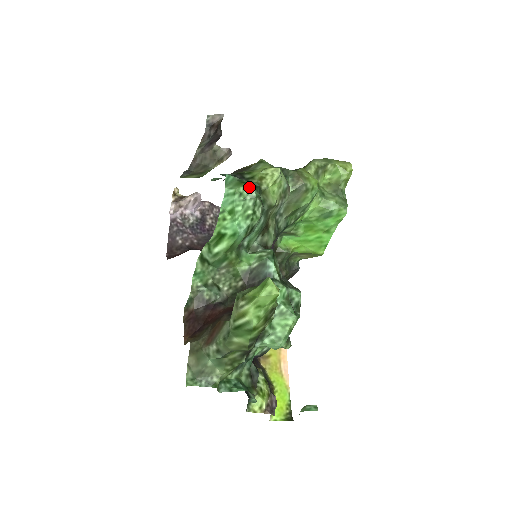
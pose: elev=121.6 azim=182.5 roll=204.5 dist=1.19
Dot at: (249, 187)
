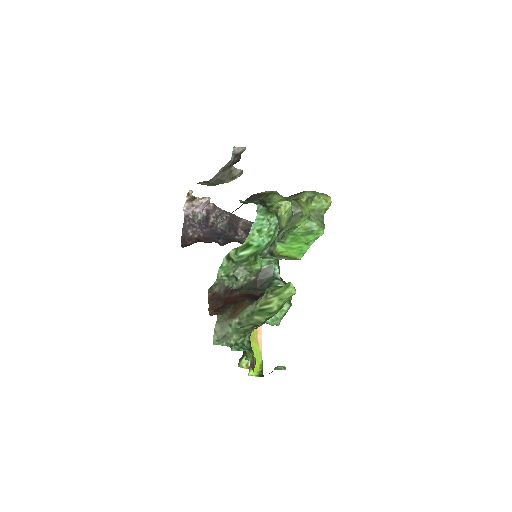
Dot at: (274, 216)
